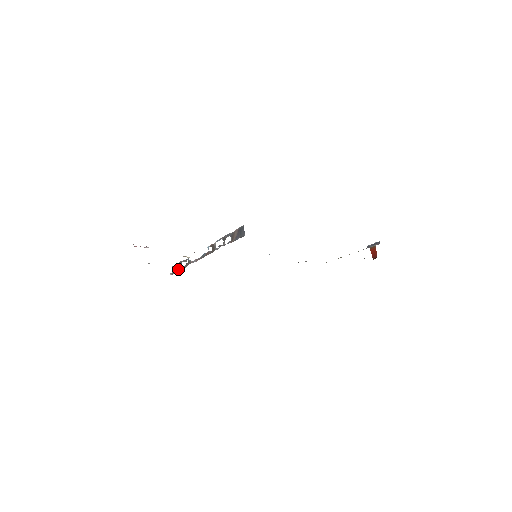
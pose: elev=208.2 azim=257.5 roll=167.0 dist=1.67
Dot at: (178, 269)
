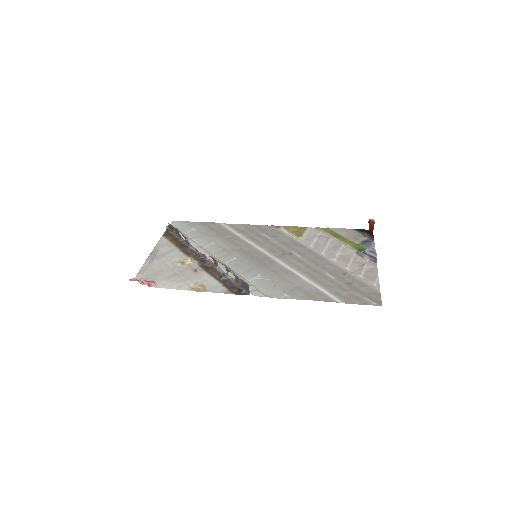
Dot at: (176, 234)
